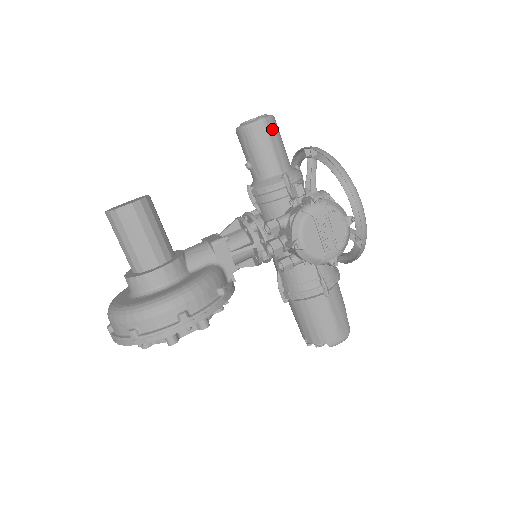
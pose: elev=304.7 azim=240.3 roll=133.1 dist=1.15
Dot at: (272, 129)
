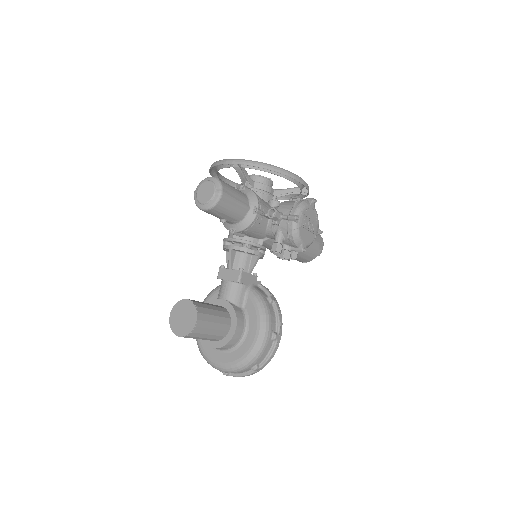
Dot at: (228, 191)
